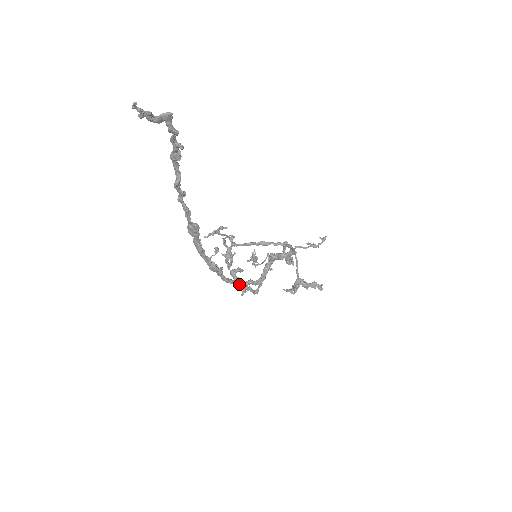
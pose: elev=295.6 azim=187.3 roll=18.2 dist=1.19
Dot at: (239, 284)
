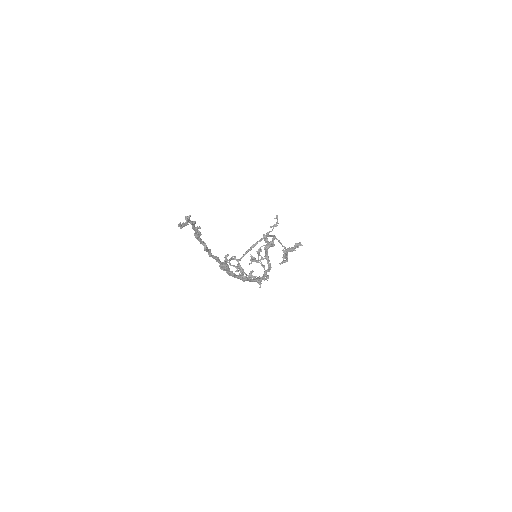
Dot at: (262, 277)
